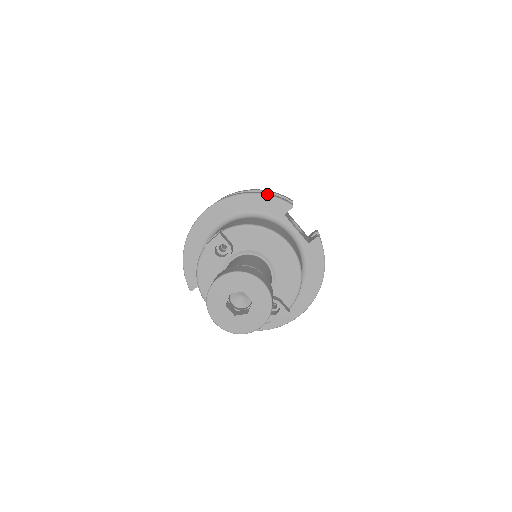
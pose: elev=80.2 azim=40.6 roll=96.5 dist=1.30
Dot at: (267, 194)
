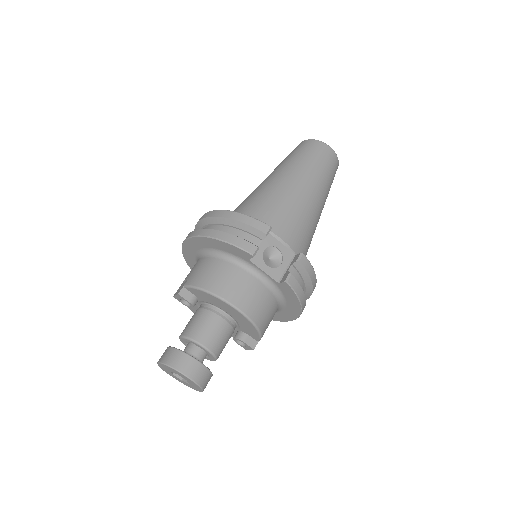
Dot at: (227, 242)
